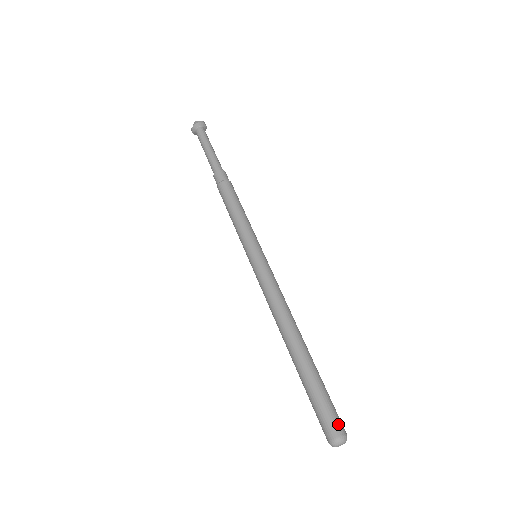
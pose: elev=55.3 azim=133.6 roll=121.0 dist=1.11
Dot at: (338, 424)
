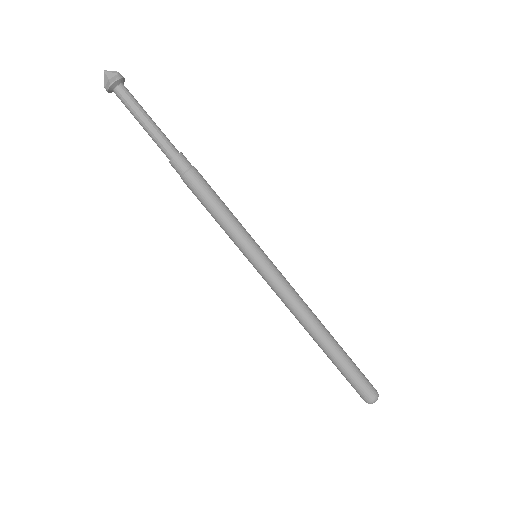
Dot at: (372, 390)
